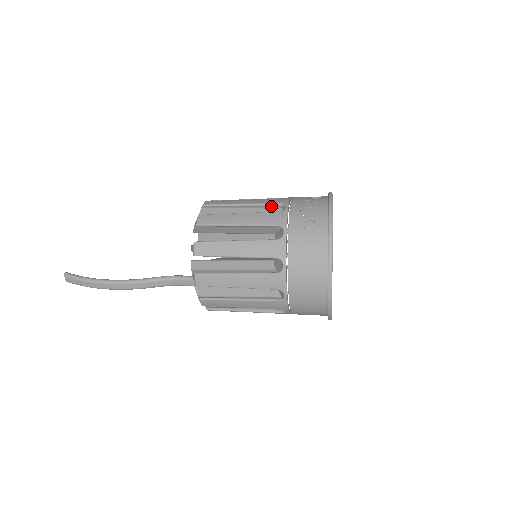
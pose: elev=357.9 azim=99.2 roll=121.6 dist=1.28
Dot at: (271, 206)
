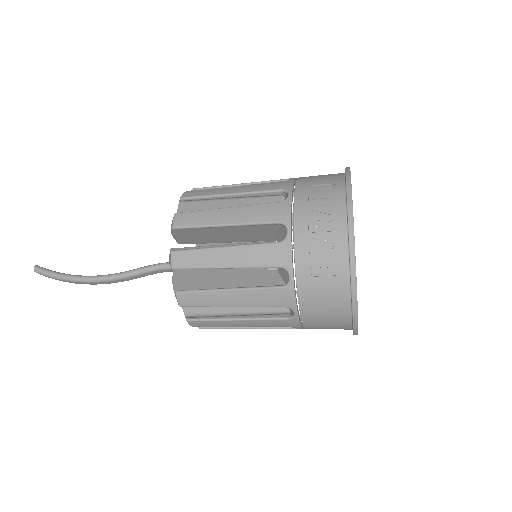
Dot at: (266, 224)
